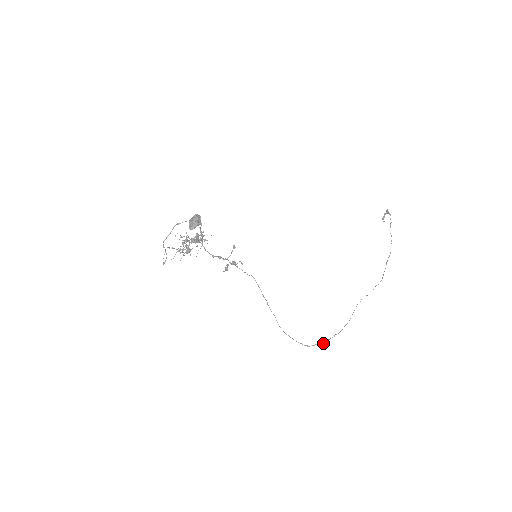
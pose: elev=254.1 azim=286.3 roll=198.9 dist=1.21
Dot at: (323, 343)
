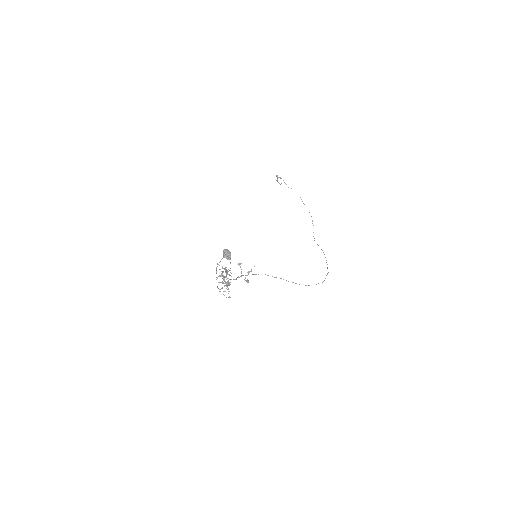
Dot at: (328, 272)
